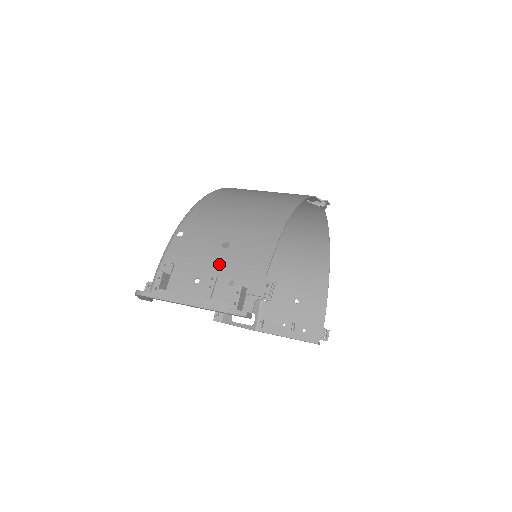
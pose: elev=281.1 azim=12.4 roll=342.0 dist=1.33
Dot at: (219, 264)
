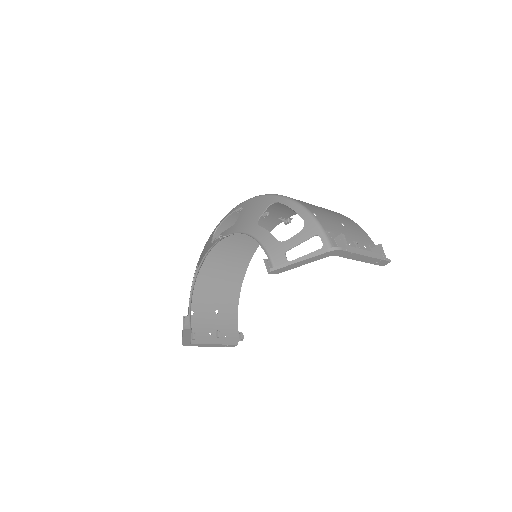
Dot at: (351, 235)
